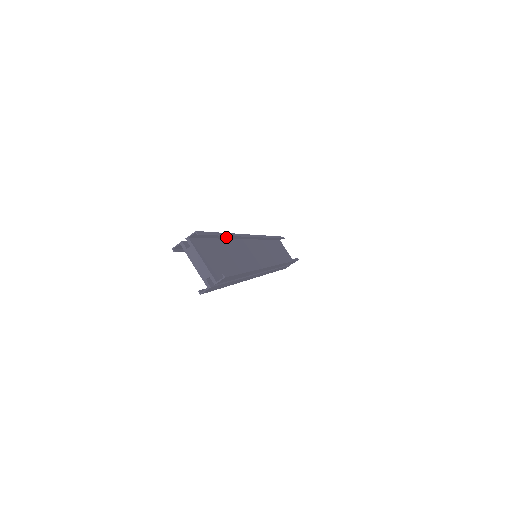
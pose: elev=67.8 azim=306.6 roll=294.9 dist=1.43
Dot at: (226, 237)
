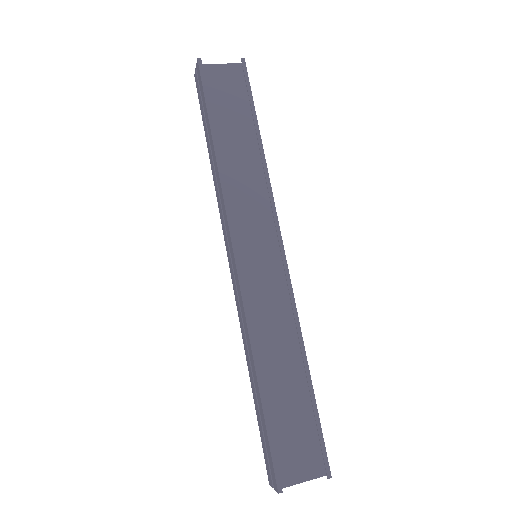
Dot at: (254, 370)
